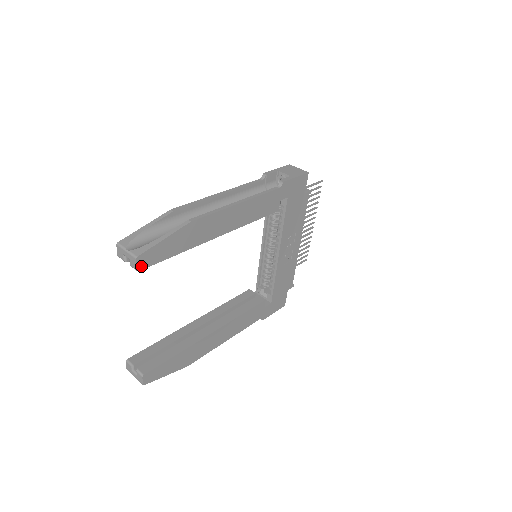
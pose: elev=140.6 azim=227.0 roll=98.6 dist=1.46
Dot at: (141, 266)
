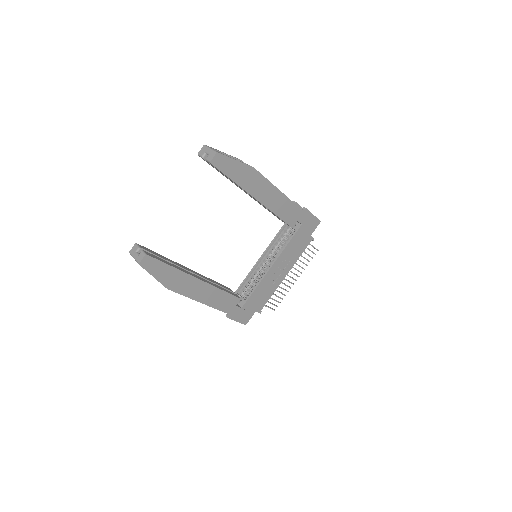
Dot at: (214, 162)
